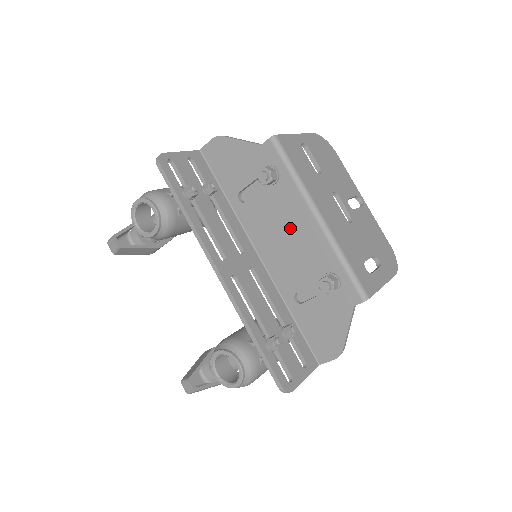
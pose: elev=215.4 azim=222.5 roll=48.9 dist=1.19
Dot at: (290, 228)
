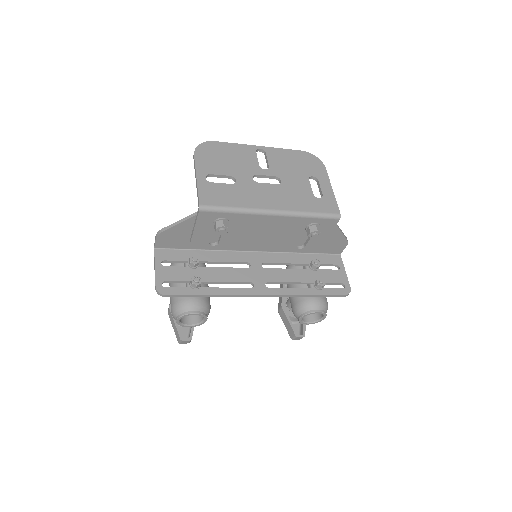
Dot at: (262, 230)
